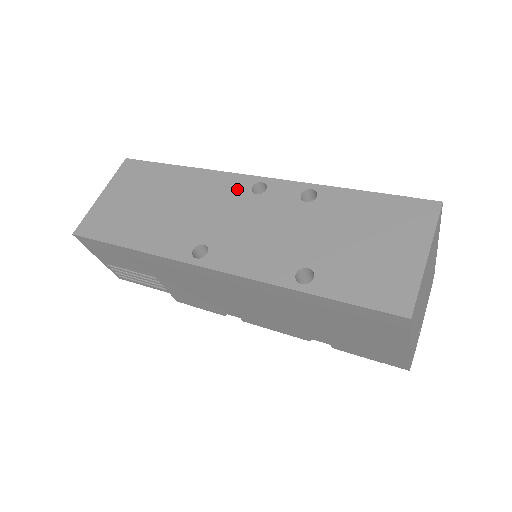
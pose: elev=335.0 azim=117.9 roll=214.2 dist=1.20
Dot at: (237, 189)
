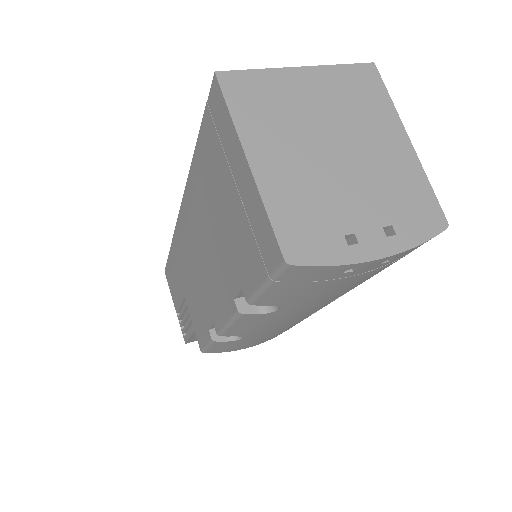
Dot at: occluded
